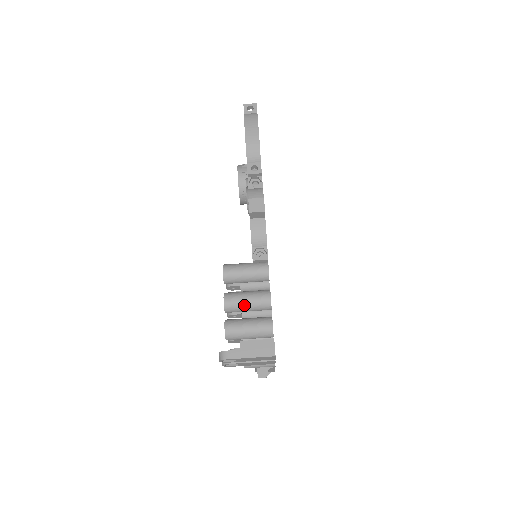
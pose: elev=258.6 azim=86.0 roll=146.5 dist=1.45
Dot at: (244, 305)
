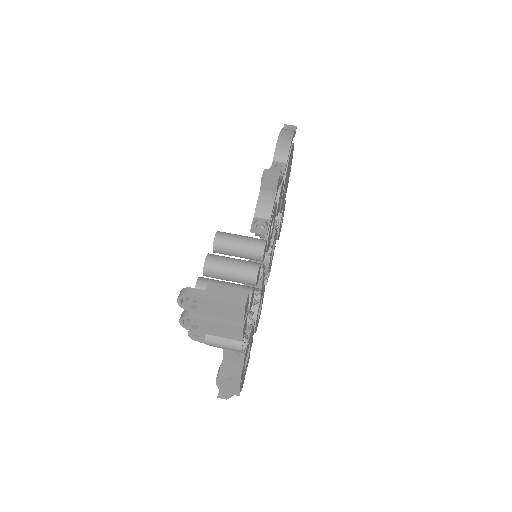
Dot at: (227, 268)
